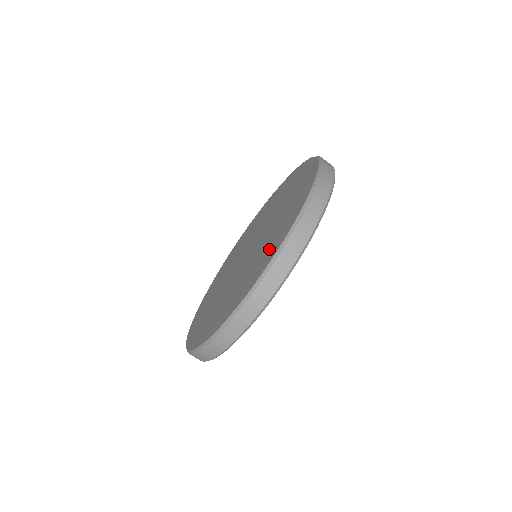
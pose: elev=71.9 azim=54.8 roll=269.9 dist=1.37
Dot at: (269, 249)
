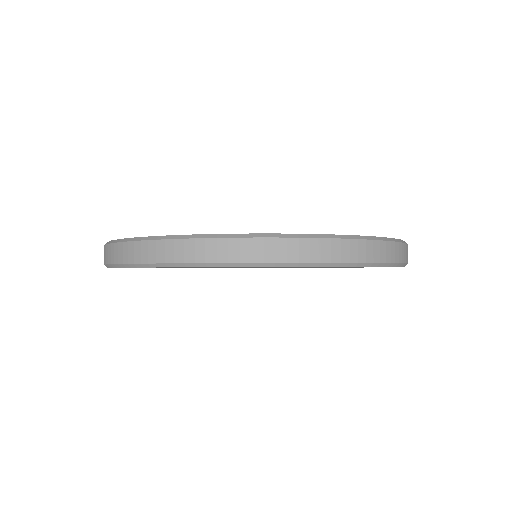
Dot at: occluded
